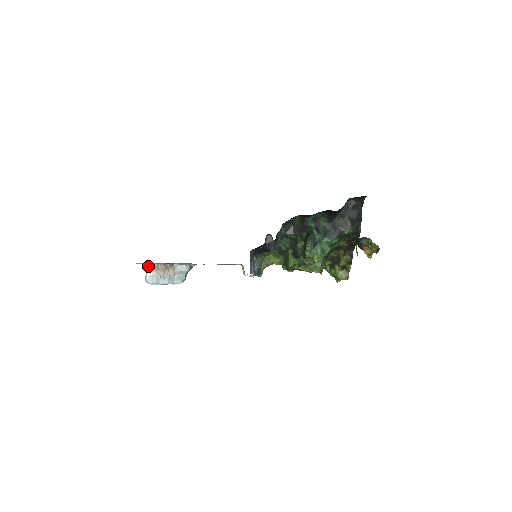
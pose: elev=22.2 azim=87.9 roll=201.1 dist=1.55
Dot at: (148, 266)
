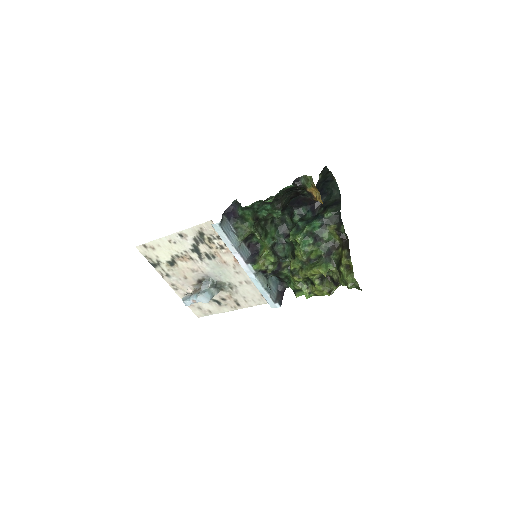
Dot at: (189, 292)
